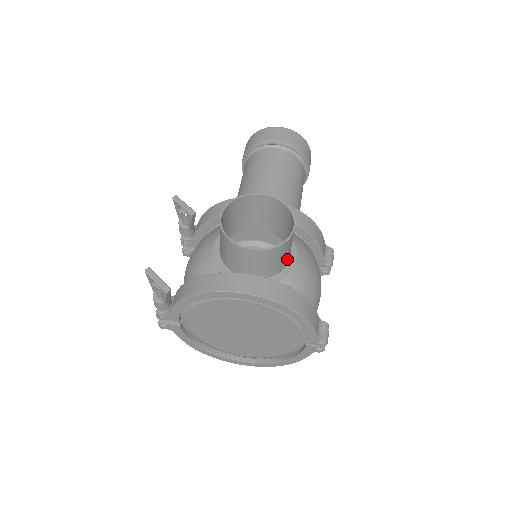
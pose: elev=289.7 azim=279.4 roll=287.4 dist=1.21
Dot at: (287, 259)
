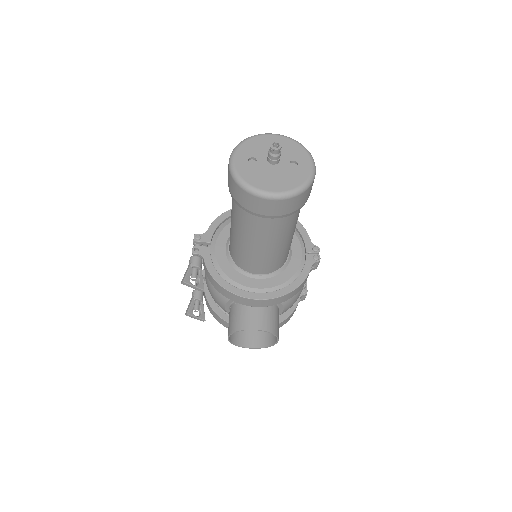
Dot at: occluded
